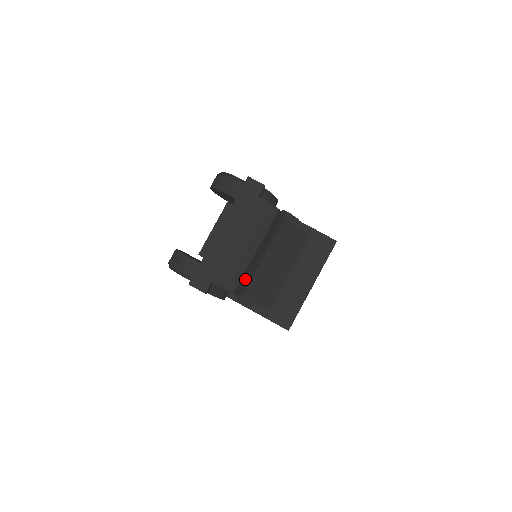
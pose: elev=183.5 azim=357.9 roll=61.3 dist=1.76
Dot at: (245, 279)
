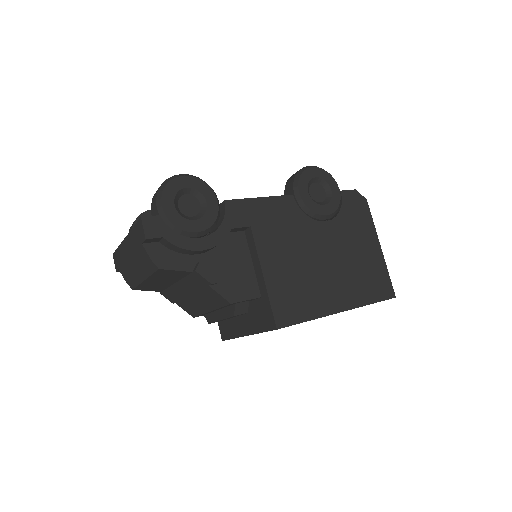
Dot at: (150, 287)
